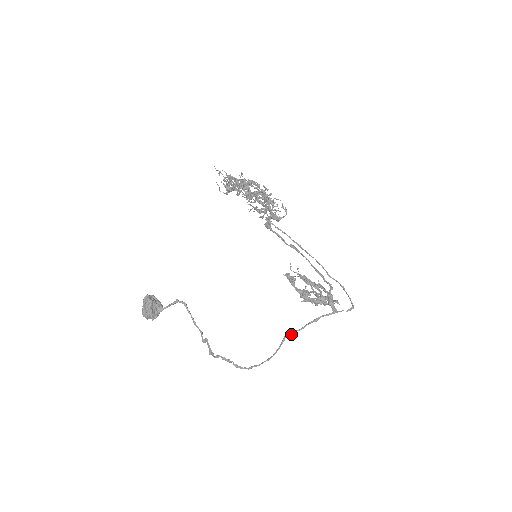
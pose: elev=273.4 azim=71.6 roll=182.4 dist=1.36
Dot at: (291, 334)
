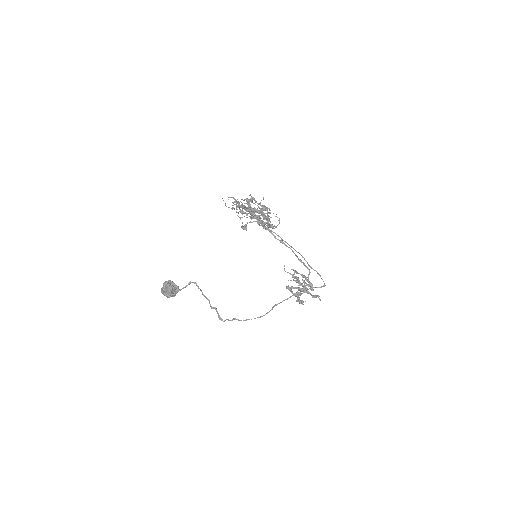
Dot at: occluded
